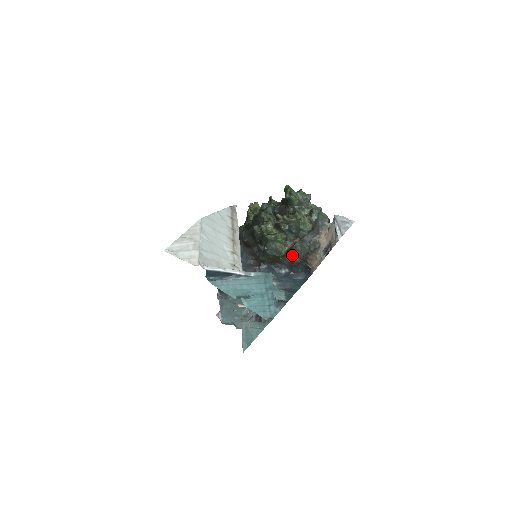
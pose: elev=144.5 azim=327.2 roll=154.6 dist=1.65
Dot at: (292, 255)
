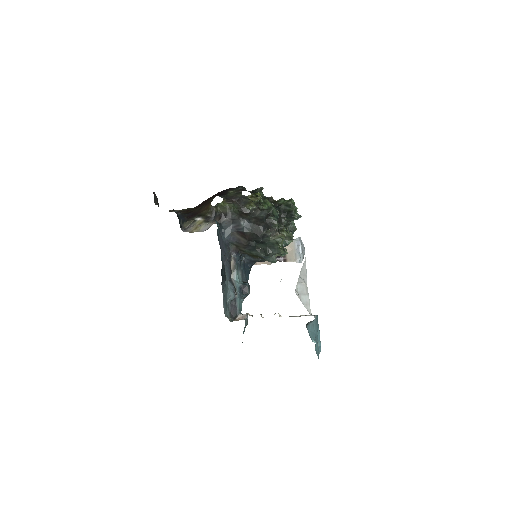
Dot at: occluded
